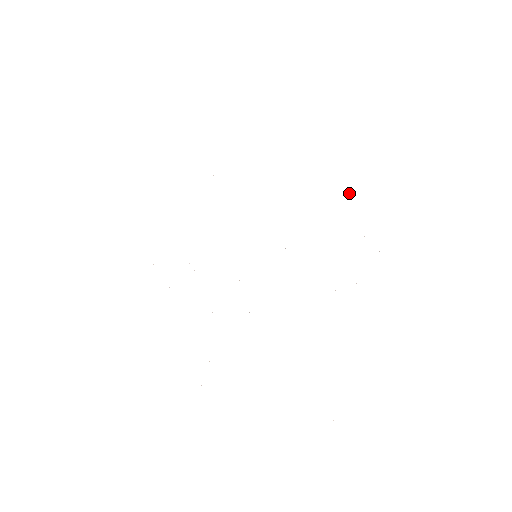
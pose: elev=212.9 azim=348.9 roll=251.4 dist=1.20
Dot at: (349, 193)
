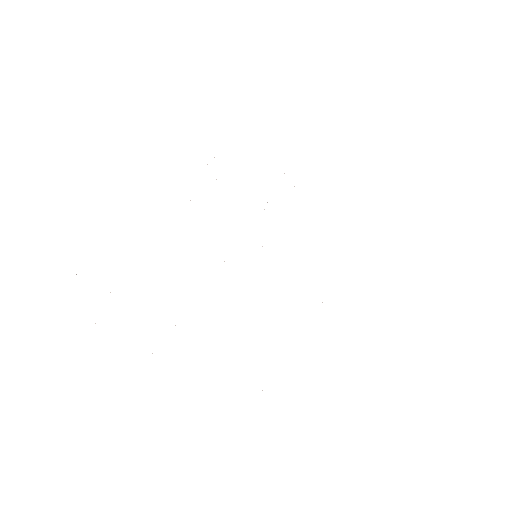
Dot at: occluded
